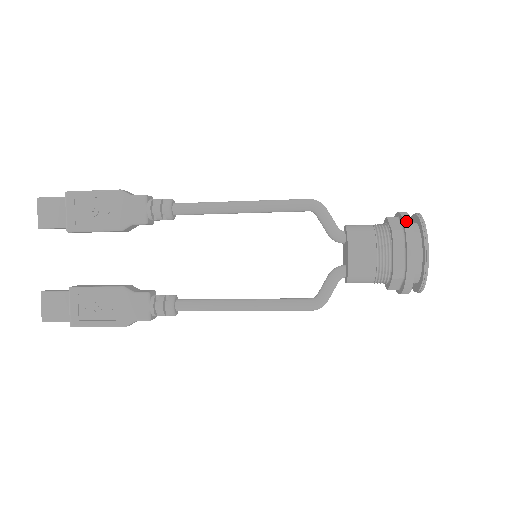
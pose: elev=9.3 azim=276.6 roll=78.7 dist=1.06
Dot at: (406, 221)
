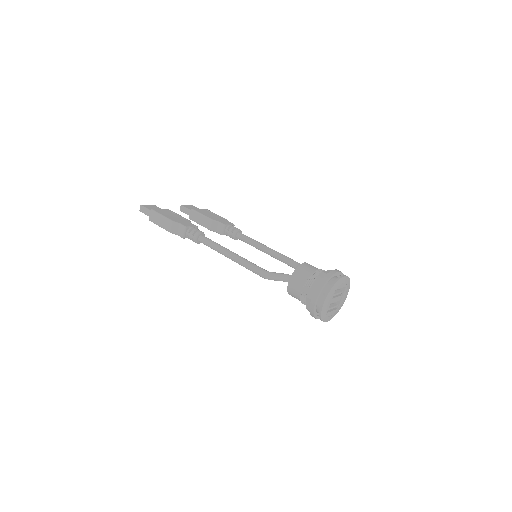
Dot at: (311, 313)
